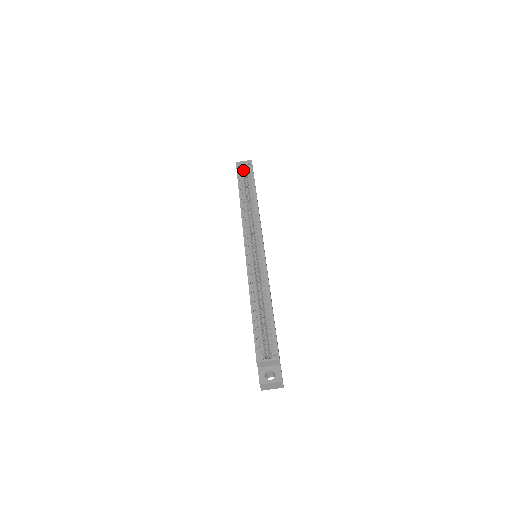
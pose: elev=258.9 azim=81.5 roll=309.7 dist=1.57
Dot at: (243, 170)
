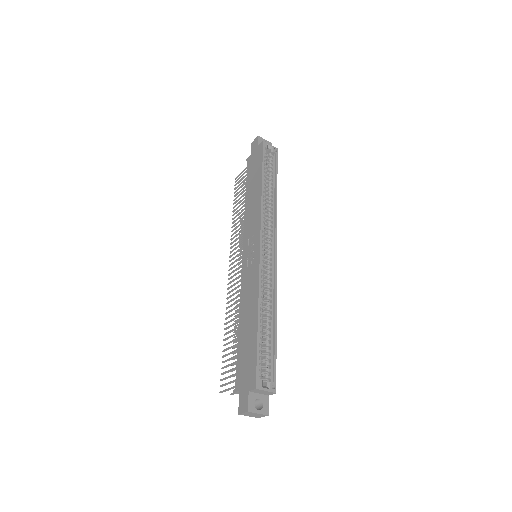
Dot at: (266, 151)
